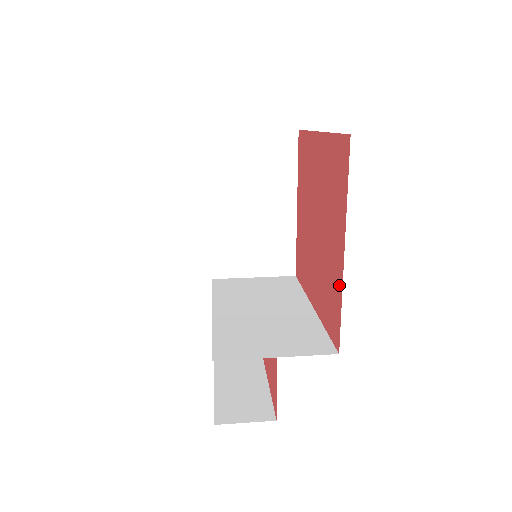
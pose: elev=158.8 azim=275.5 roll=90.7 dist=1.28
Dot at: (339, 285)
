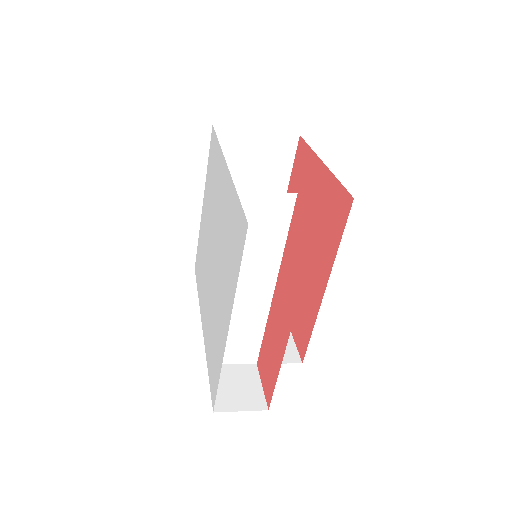
Dot at: (330, 181)
